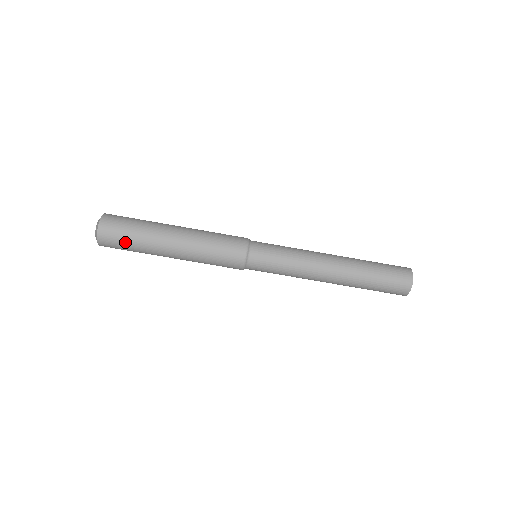
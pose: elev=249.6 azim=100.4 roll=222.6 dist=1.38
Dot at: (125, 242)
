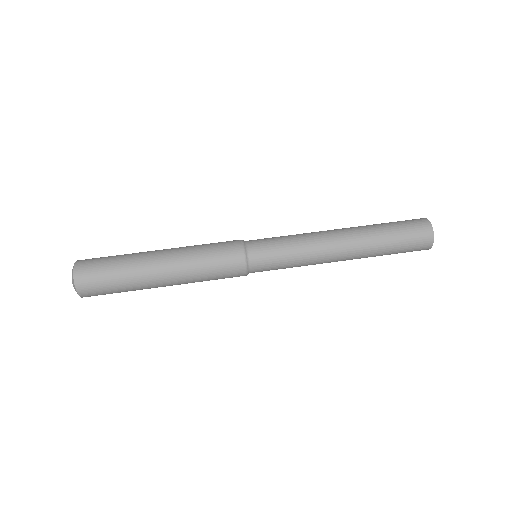
Dot at: (108, 284)
